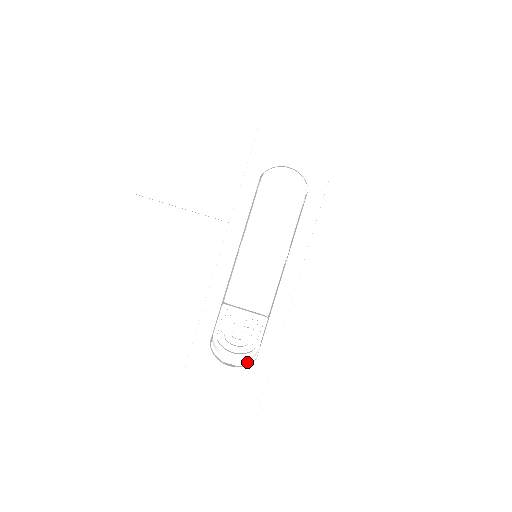
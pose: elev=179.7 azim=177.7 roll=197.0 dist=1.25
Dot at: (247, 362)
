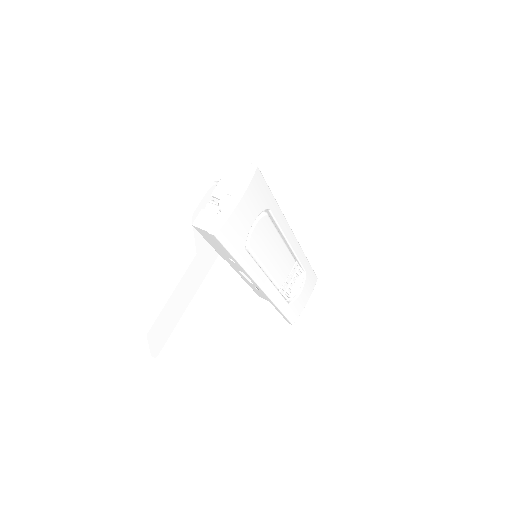
Dot at: occluded
